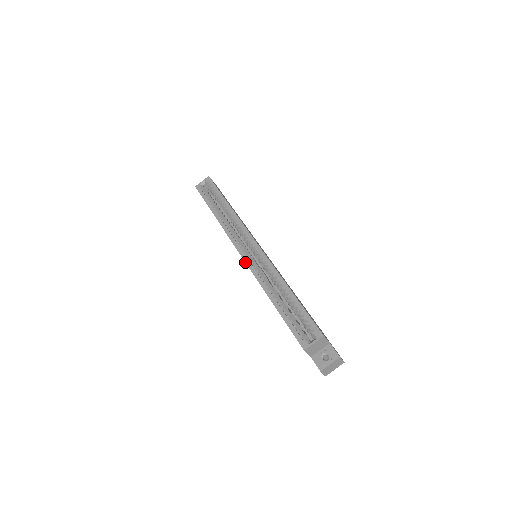
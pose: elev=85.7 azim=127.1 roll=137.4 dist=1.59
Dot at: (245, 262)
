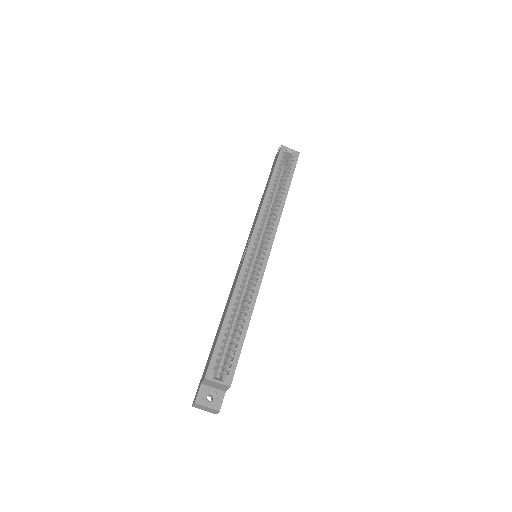
Dot at: (246, 254)
